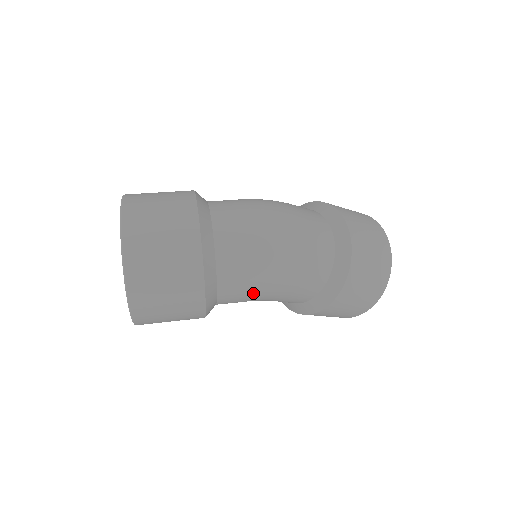
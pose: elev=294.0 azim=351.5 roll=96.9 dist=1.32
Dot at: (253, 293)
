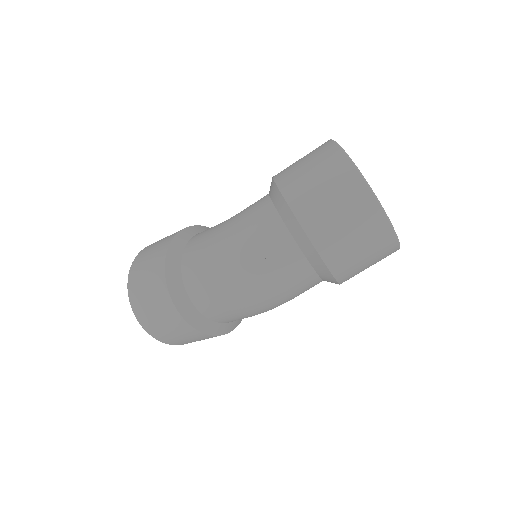
Dot at: occluded
